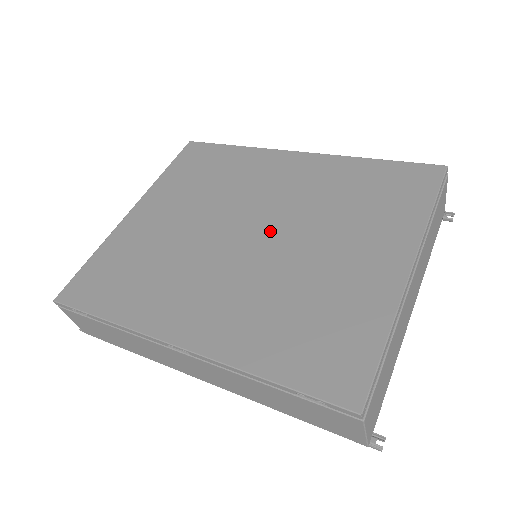
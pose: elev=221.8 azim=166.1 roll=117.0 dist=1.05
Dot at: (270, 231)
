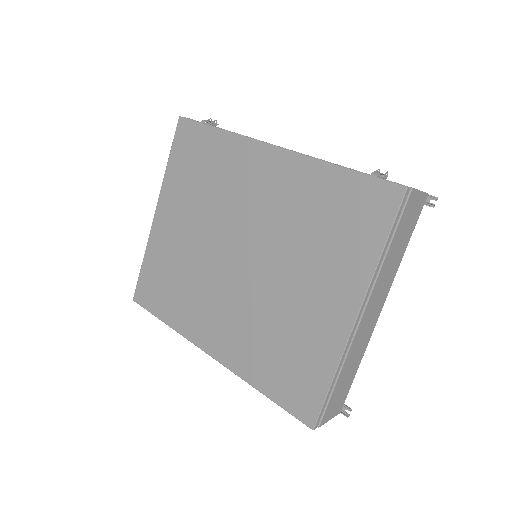
Dot at: (254, 256)
